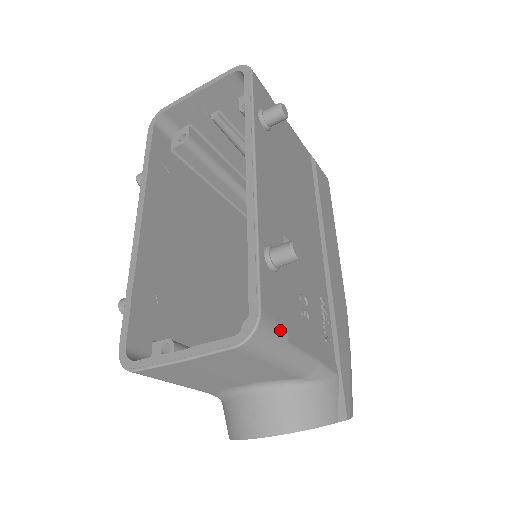
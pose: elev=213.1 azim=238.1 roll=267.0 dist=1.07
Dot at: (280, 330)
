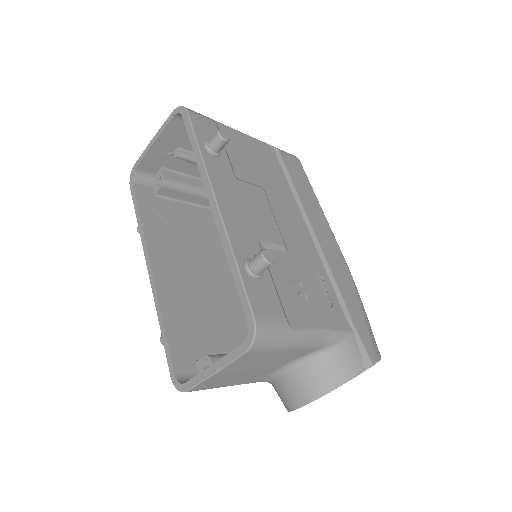
Dot at: (279, 324)
